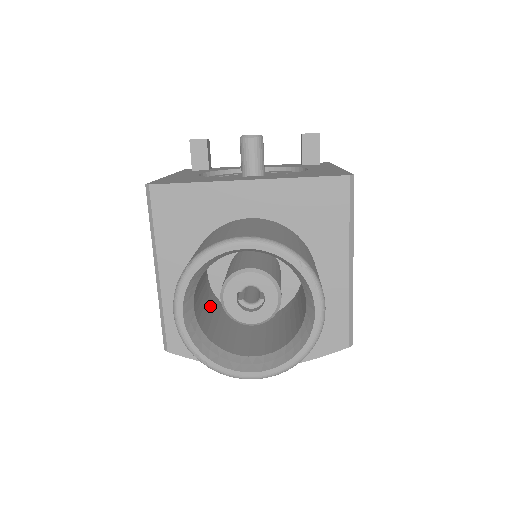
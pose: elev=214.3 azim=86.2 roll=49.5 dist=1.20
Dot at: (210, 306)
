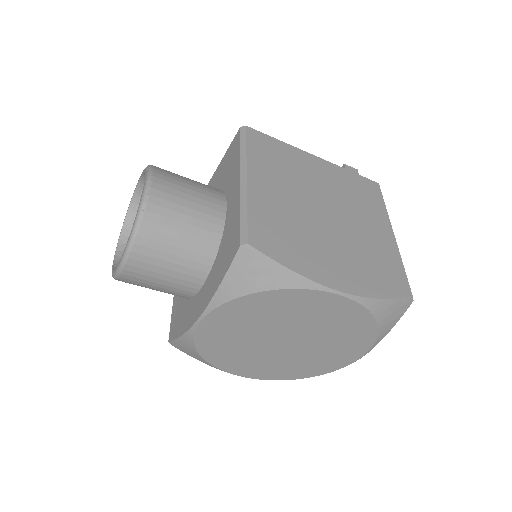
Dot at: occluded
